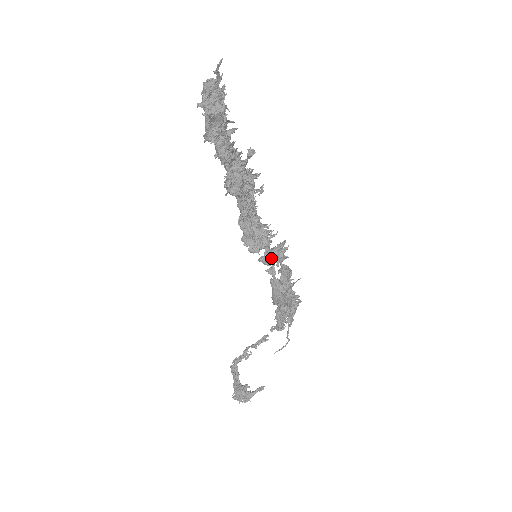
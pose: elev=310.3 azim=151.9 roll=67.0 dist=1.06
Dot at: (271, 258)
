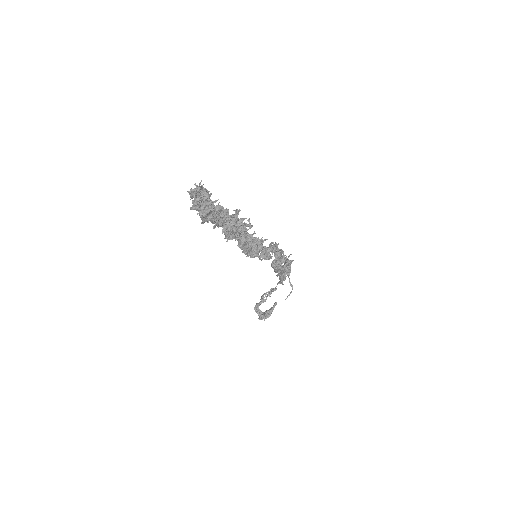
Dot at: (269, 256)
